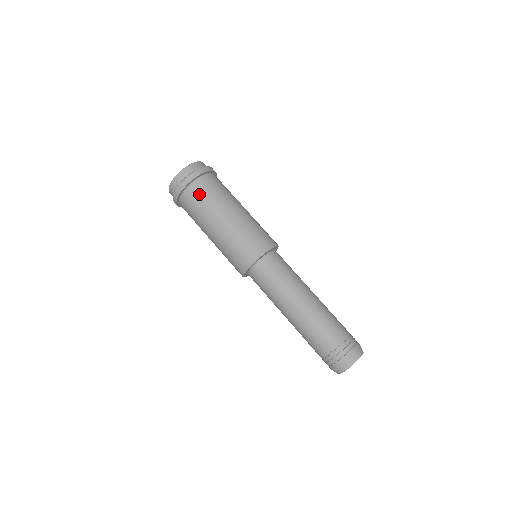
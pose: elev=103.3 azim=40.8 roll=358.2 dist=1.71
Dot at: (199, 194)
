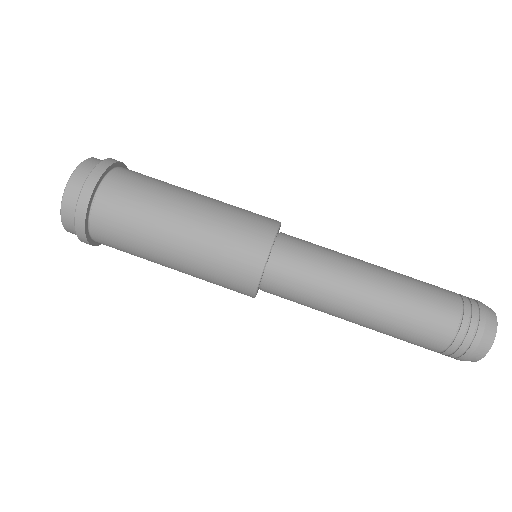
Dot at: (113, 219)
